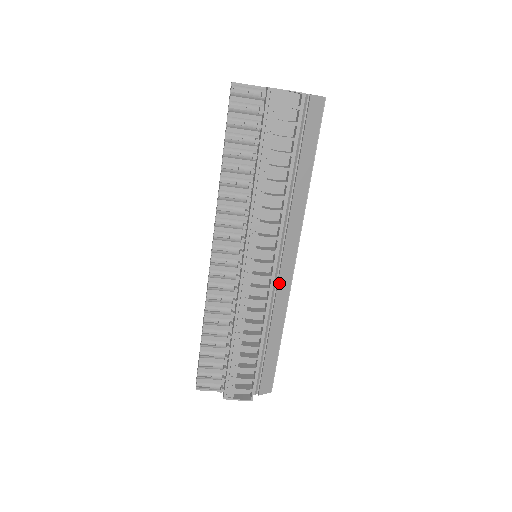
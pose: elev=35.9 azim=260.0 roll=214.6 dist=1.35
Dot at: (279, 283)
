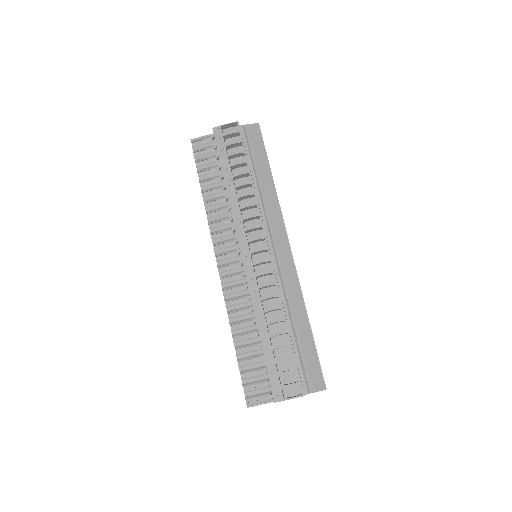
Dot at: (282, 268)
